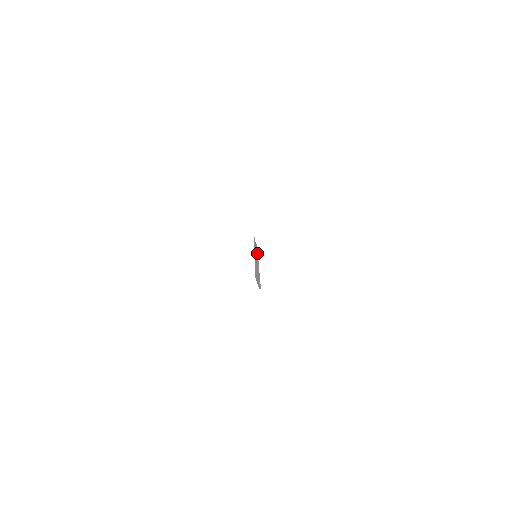
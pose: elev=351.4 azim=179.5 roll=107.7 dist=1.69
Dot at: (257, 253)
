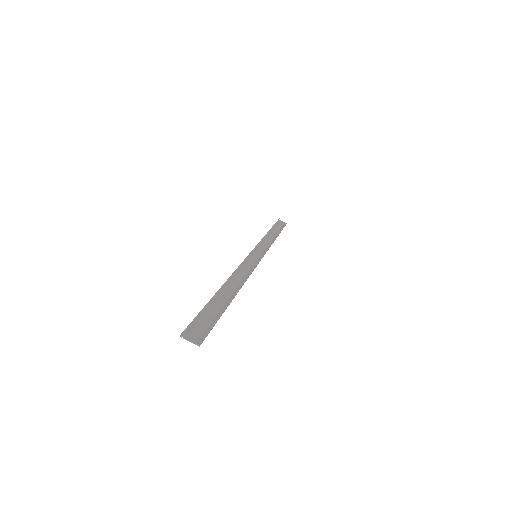
Dot at: (271, 243)
